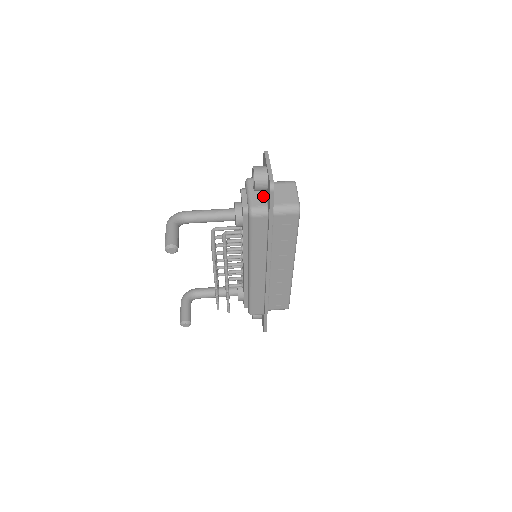
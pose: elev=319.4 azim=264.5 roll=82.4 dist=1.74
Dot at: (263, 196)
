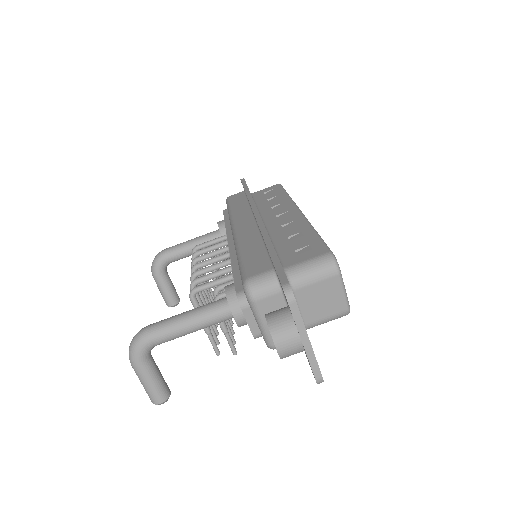
Dot at: occluded
